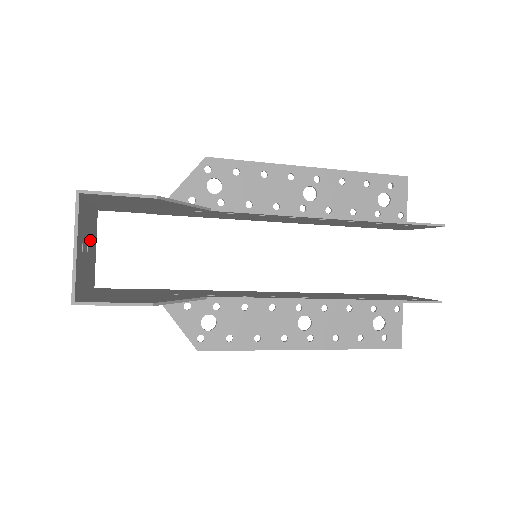
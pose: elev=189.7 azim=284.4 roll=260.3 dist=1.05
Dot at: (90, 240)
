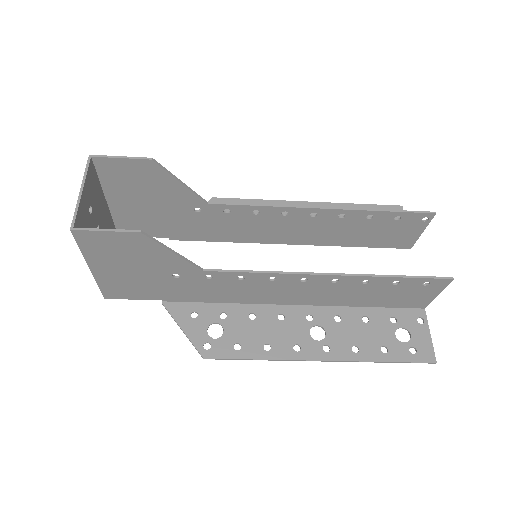
Dot at: occluded
